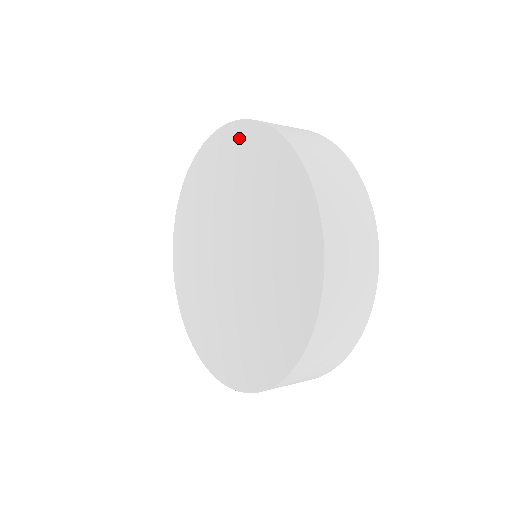
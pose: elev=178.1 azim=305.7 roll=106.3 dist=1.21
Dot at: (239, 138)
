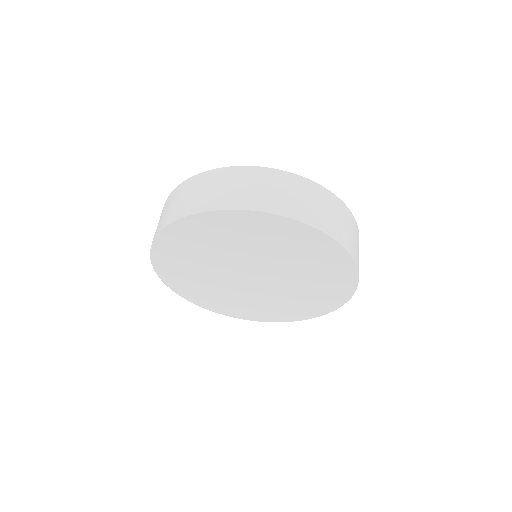
Dot at: (283, 227)
